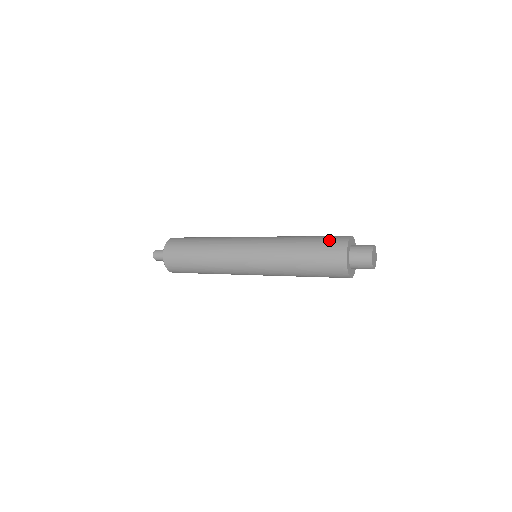
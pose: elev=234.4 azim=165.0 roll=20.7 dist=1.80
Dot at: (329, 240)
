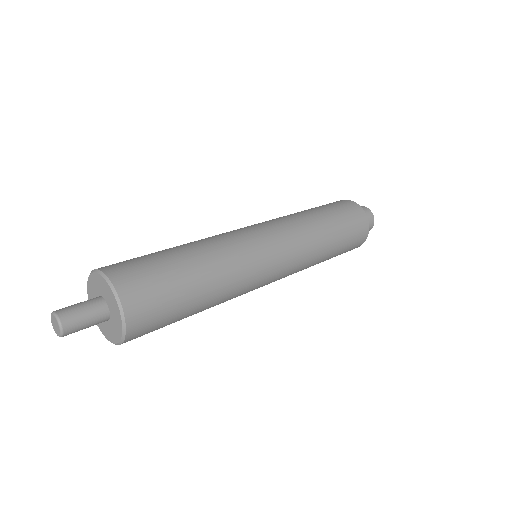
Dot at: (353, 221)
